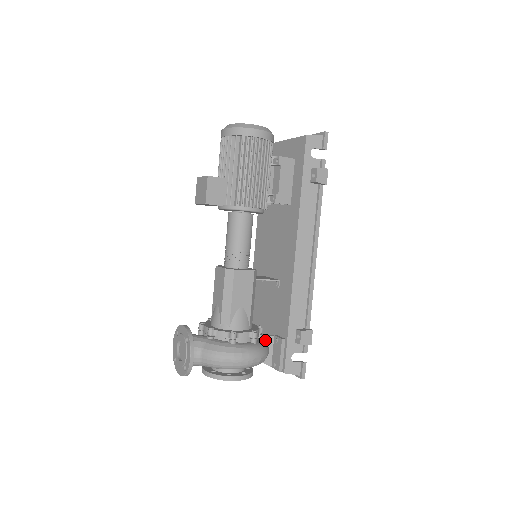
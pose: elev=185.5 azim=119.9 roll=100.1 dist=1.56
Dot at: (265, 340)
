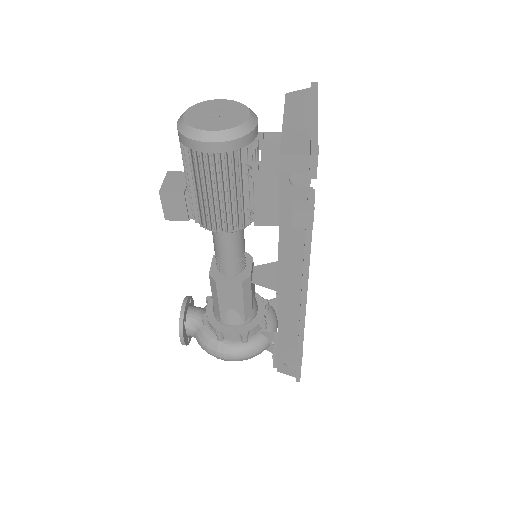
Dot at: (265, 335)
